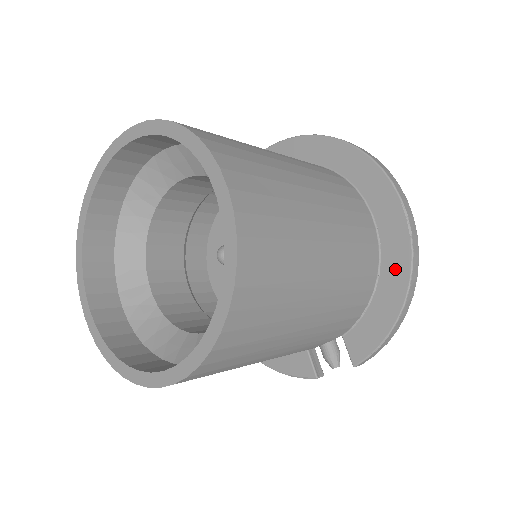
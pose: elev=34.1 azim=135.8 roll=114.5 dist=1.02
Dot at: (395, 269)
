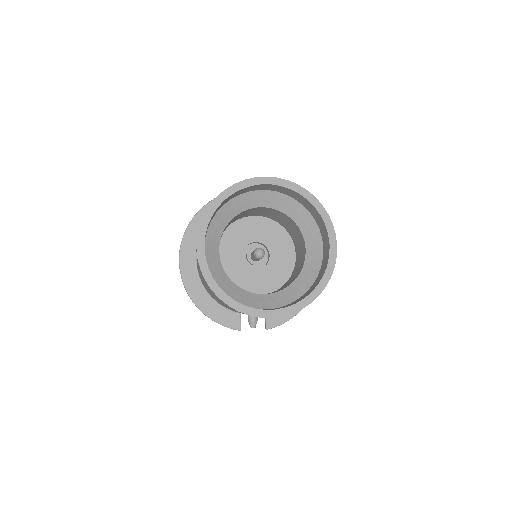
Dot at: occluded
